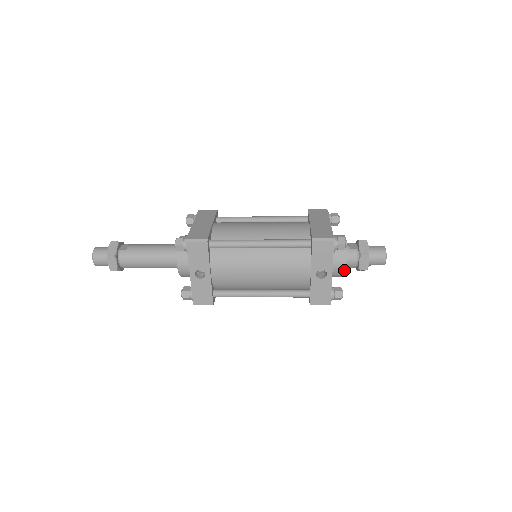
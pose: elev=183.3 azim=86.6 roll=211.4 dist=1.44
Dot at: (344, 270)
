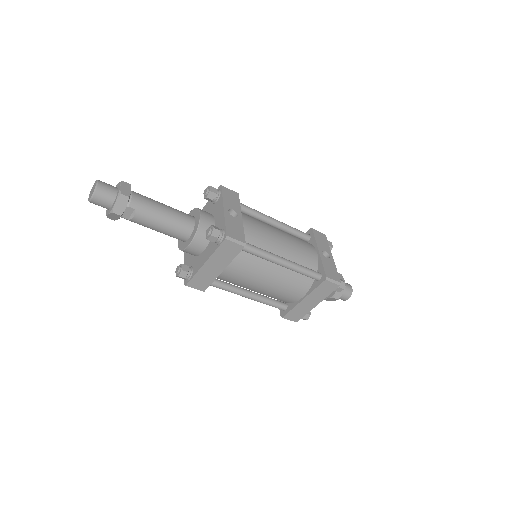
Dot at: occluded
